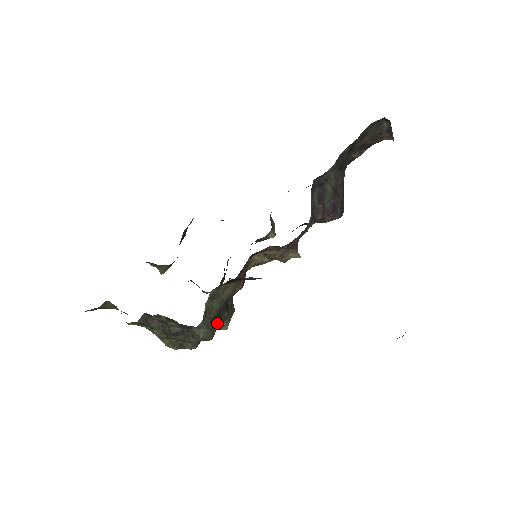
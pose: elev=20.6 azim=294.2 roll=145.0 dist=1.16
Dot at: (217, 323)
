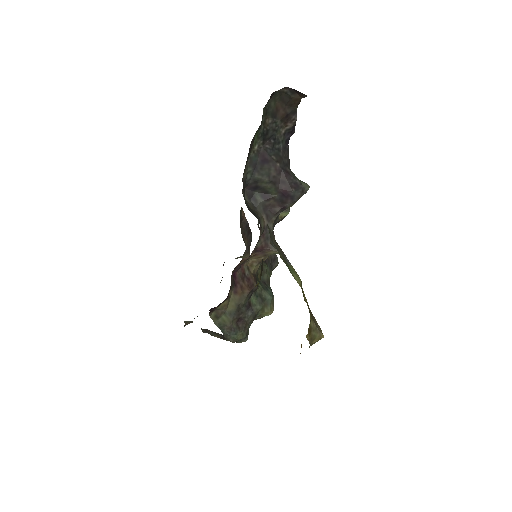
Dot at: (242, 325)
